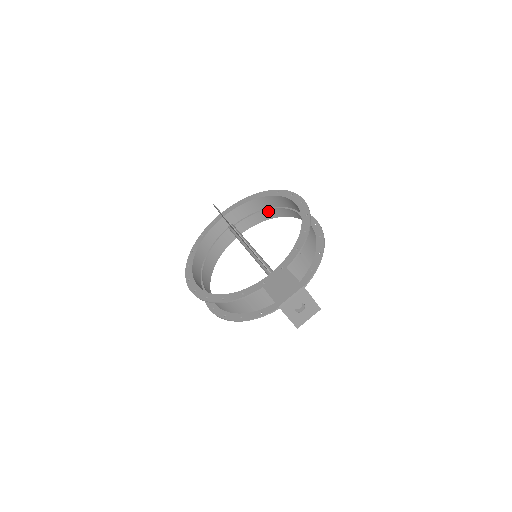
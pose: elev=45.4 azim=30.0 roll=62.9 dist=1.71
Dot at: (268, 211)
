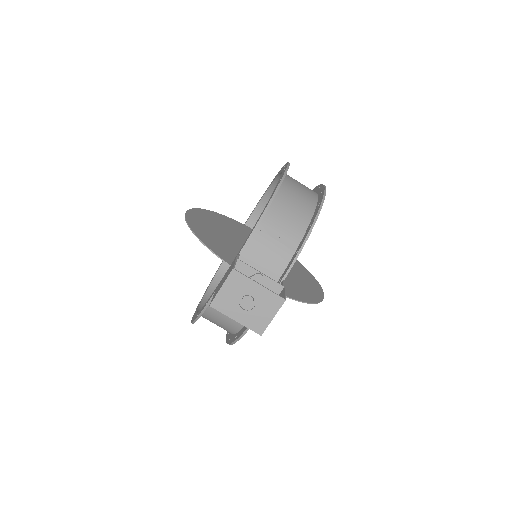
Dot at: occluded
